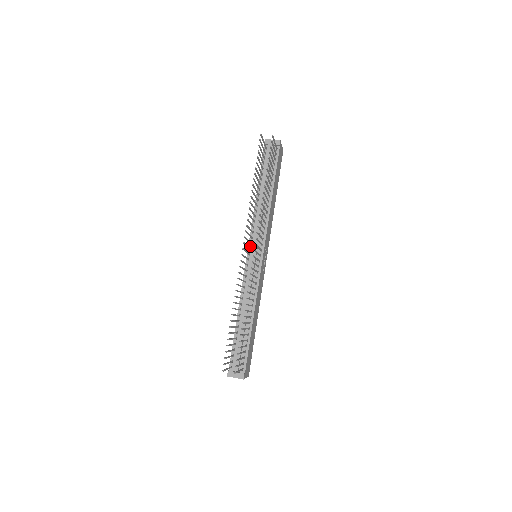
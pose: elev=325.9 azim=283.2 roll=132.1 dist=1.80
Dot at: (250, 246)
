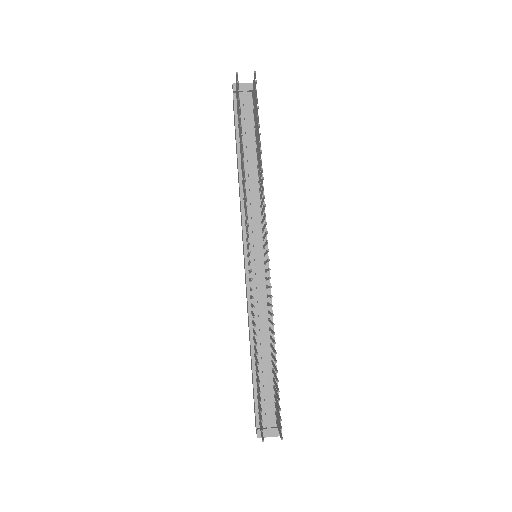
Dot at: (246, 244)
